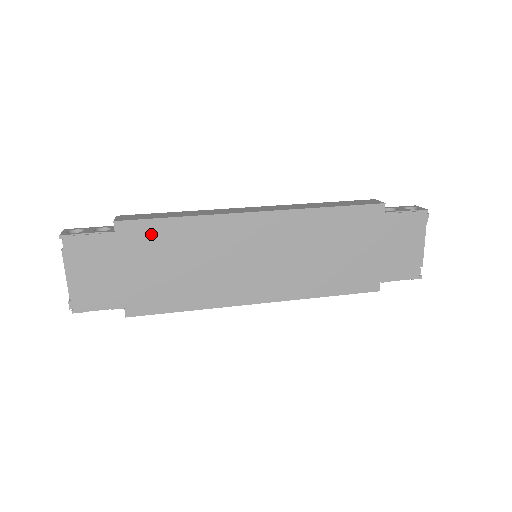
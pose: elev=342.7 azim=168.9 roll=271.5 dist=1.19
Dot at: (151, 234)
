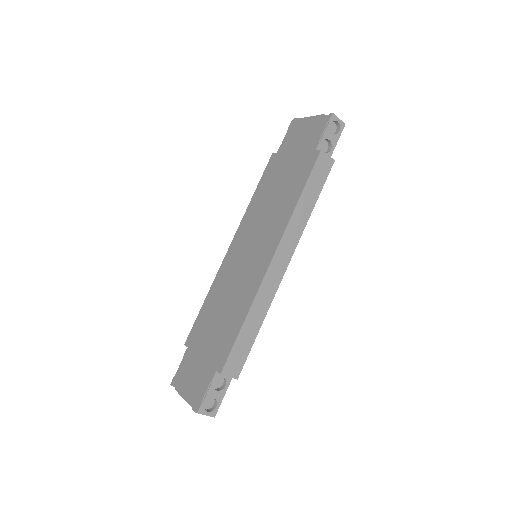
Dot at: (200, 324)
